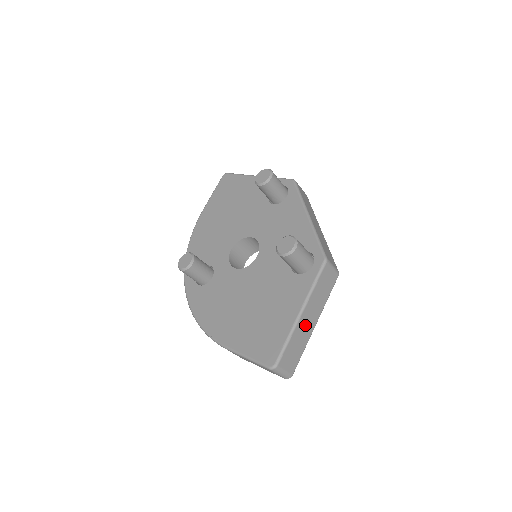
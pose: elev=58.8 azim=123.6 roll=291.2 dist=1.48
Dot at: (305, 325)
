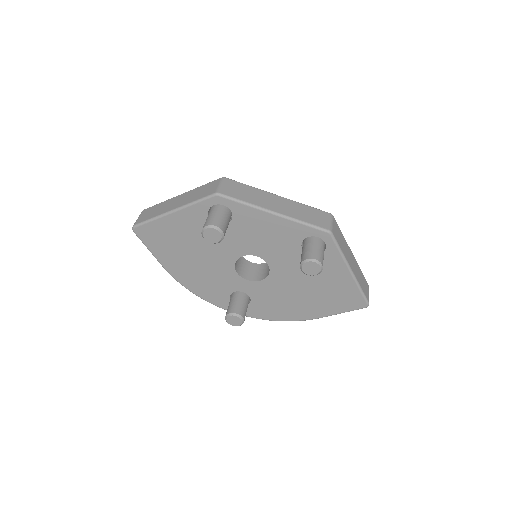
Dot at: (354, 267)
